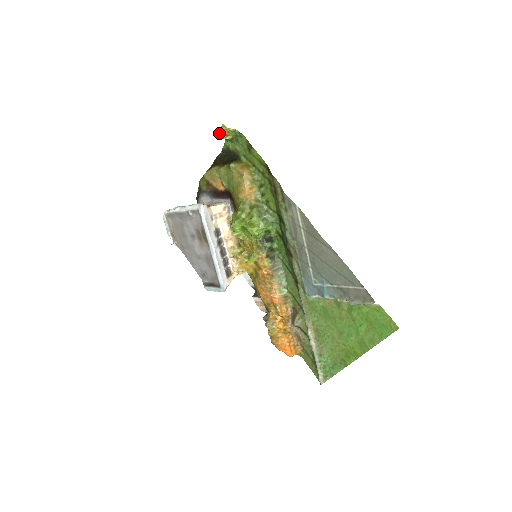
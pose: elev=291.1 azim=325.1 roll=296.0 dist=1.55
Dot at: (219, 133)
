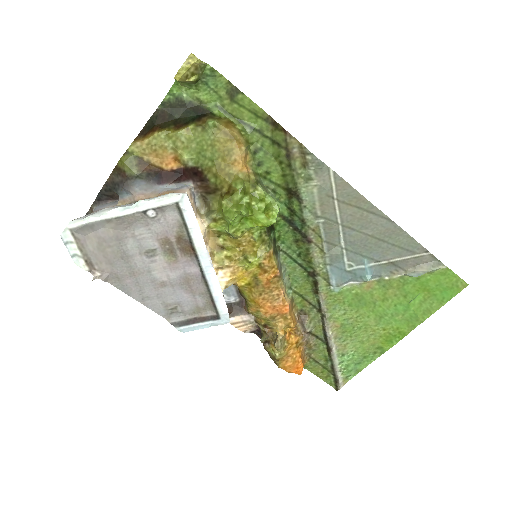
Dot at: (183, 70)
